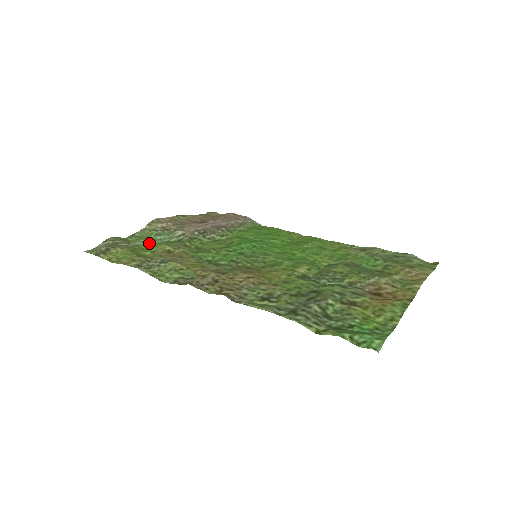
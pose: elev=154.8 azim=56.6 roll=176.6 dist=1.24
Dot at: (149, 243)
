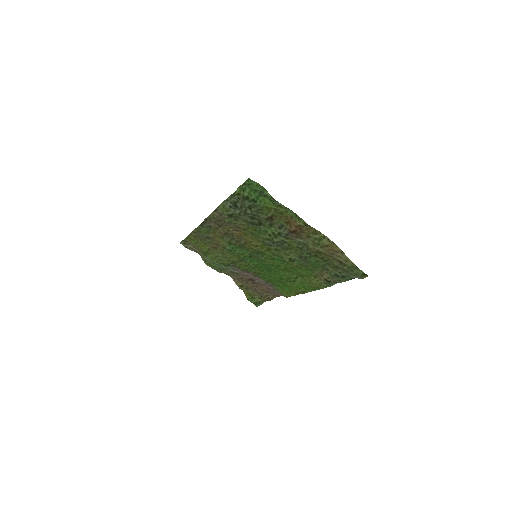
Dot at: (213, 260)
